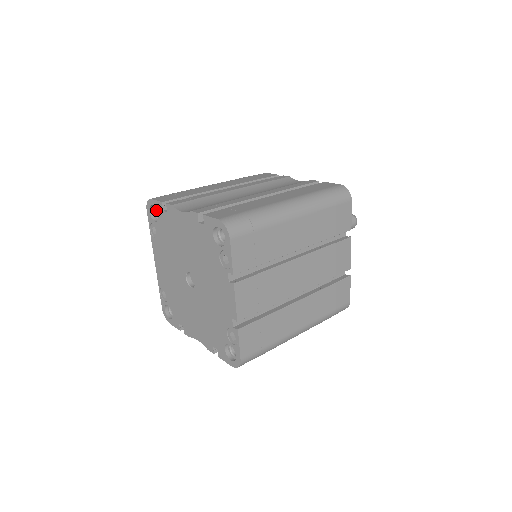
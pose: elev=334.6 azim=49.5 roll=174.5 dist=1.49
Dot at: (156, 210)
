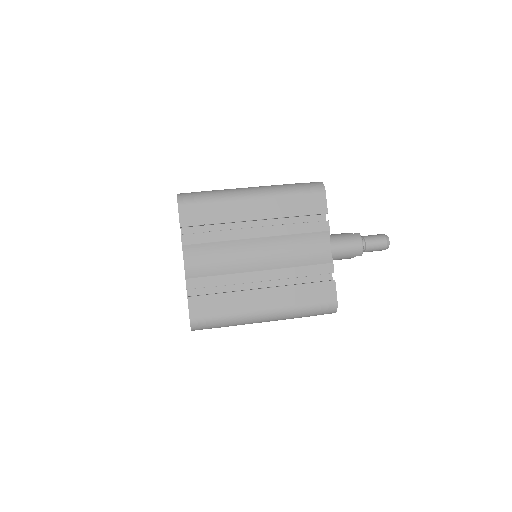
Dot at: occluded
